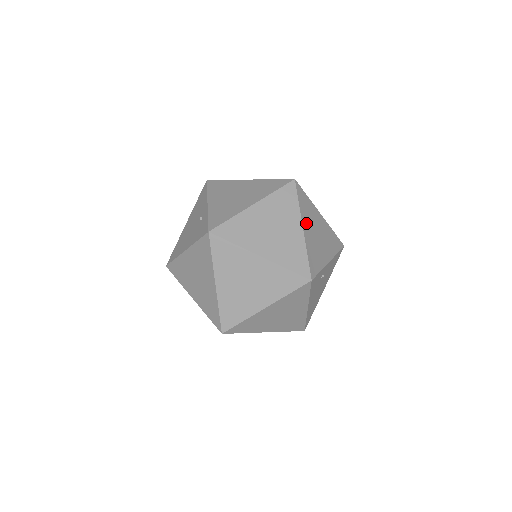
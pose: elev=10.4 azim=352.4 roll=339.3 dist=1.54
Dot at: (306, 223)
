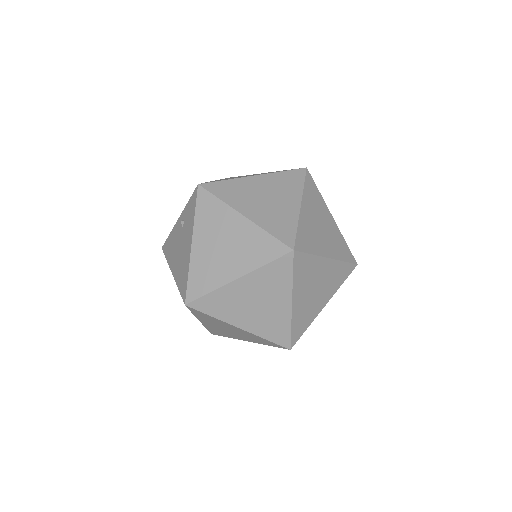
Dot at: occluded
